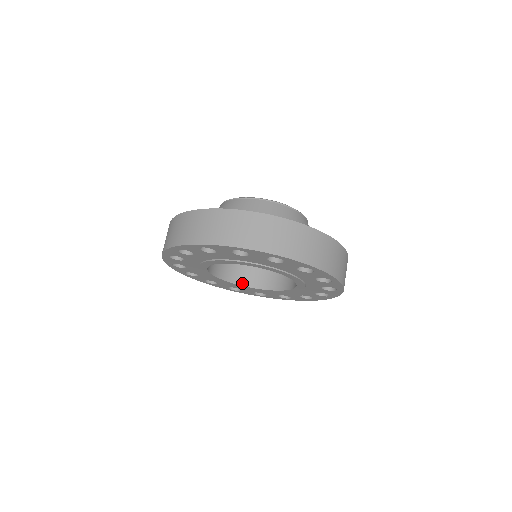
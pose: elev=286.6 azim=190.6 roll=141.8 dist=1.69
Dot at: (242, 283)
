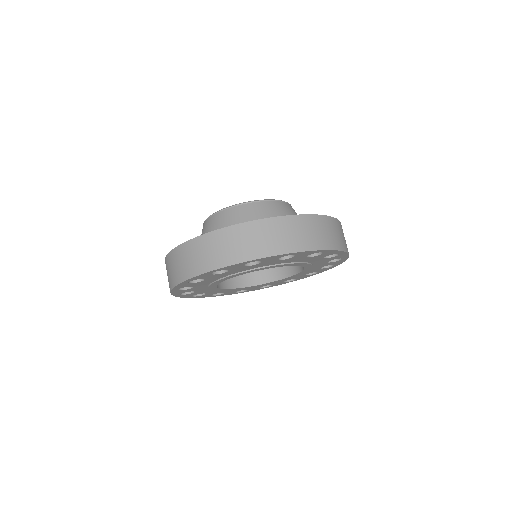
Dot at: (279, 277)
